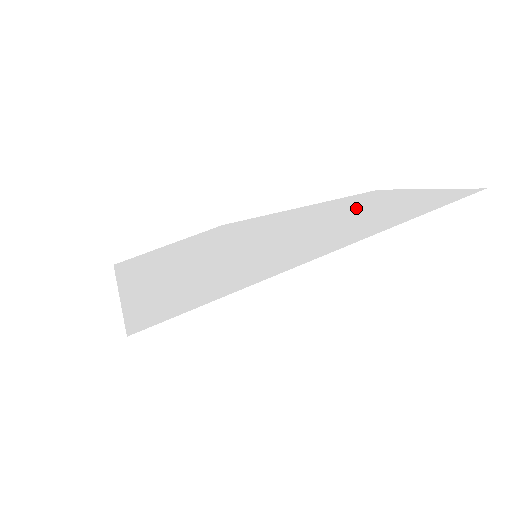
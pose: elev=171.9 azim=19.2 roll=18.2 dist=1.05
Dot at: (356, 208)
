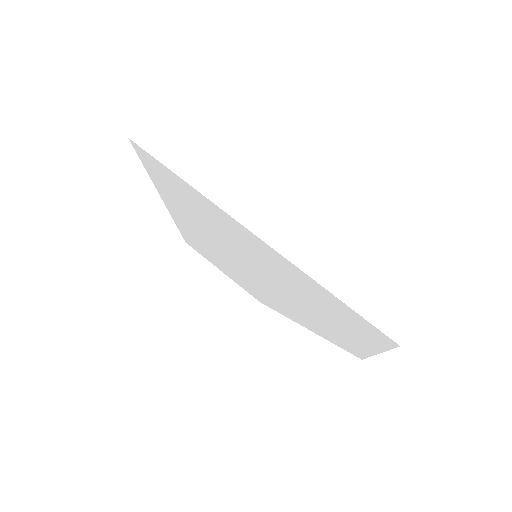
Dot at: occluded
